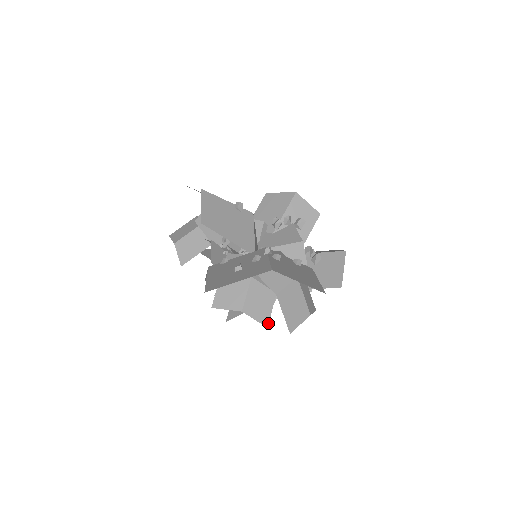
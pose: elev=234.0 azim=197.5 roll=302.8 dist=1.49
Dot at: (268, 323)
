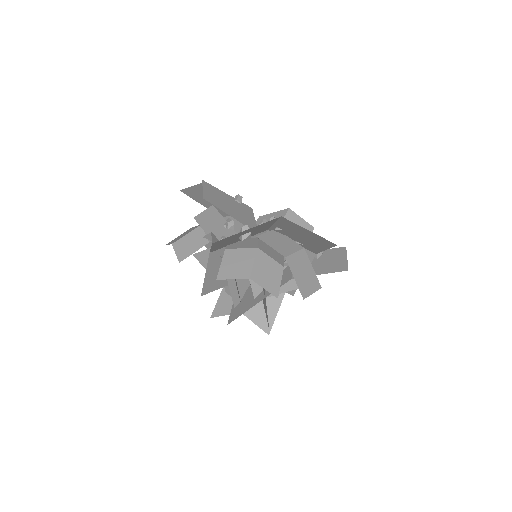
Dot at: (278, 294)
